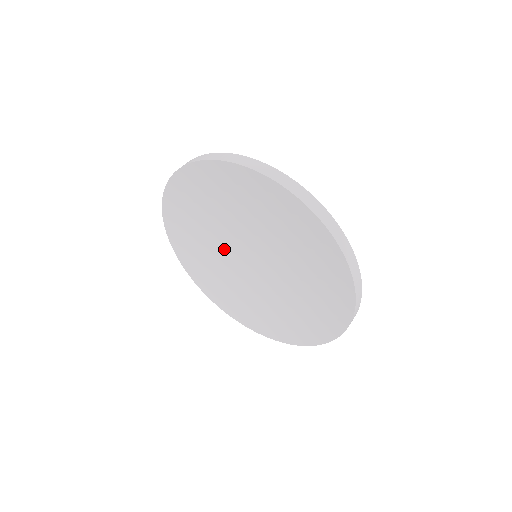
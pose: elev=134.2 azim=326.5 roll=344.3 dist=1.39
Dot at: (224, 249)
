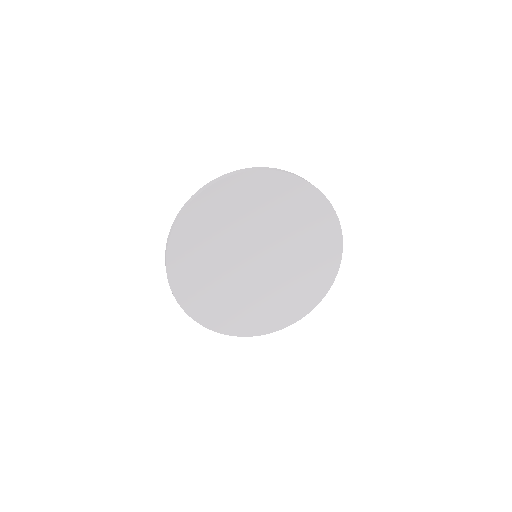
Dot at: (236, 243)
